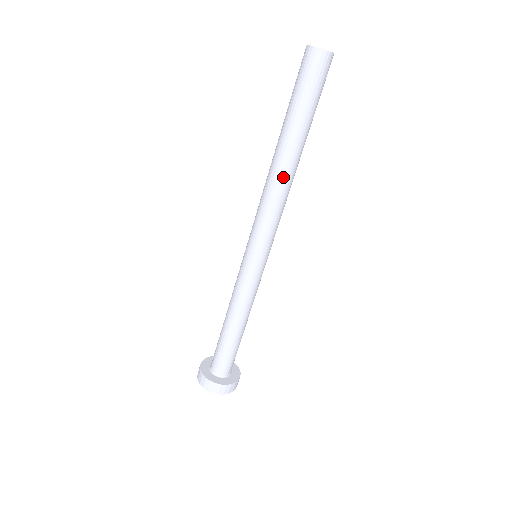
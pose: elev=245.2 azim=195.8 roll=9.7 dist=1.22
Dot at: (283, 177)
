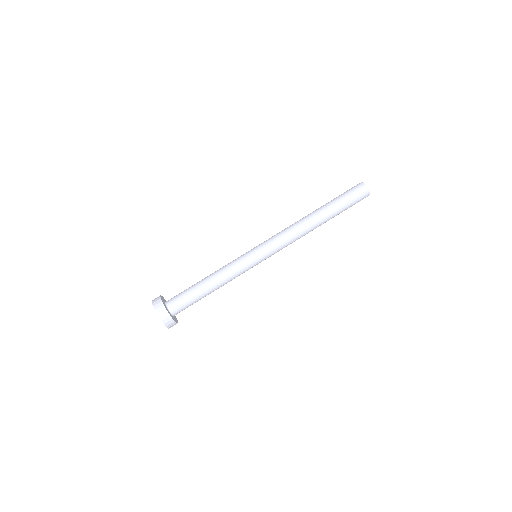
Dot at: (304, 220)
